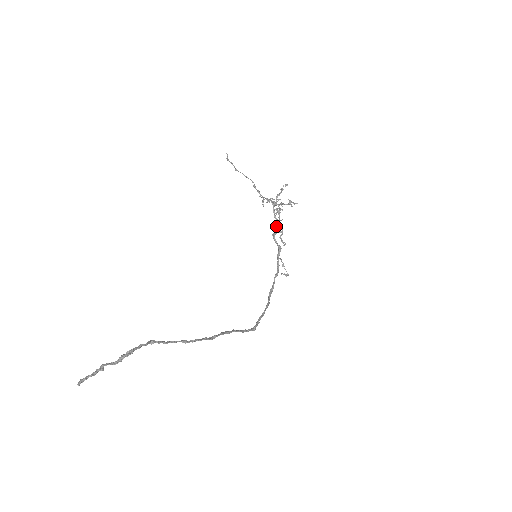
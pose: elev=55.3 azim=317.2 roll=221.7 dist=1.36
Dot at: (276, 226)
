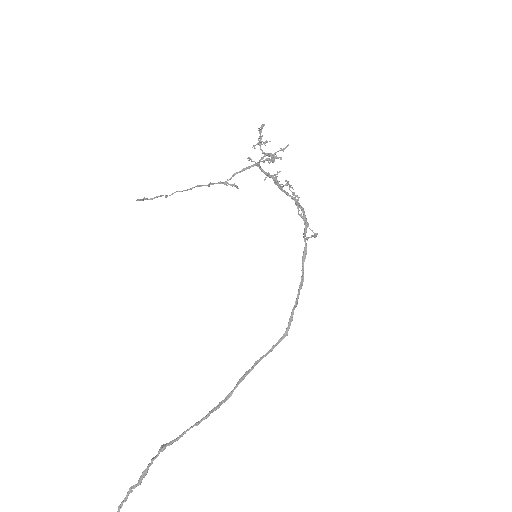
Dot at: (276, 182)
